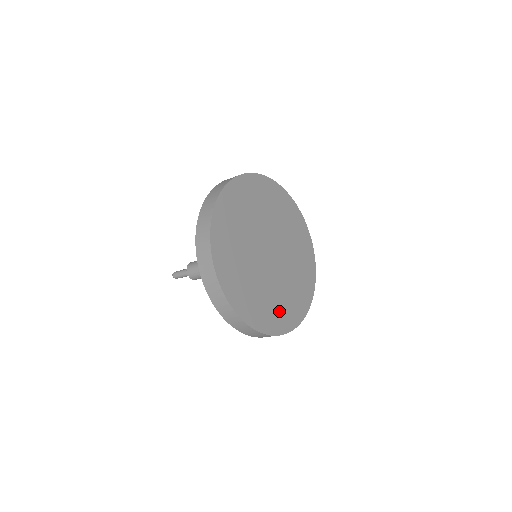
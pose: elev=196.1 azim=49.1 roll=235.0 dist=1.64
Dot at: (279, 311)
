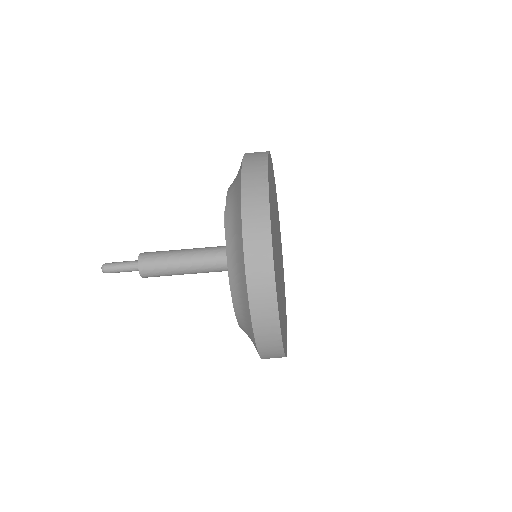
Dot at: (277, 280)
